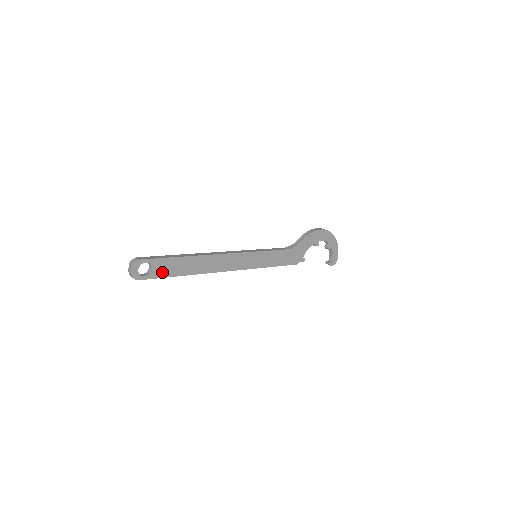
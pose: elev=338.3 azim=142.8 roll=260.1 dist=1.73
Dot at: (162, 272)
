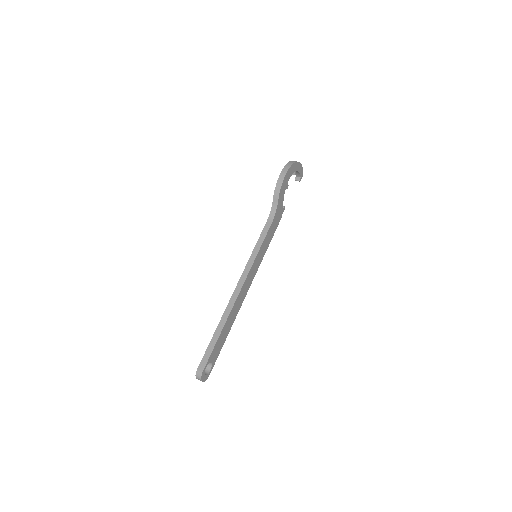
Dot at: (217, 354)
